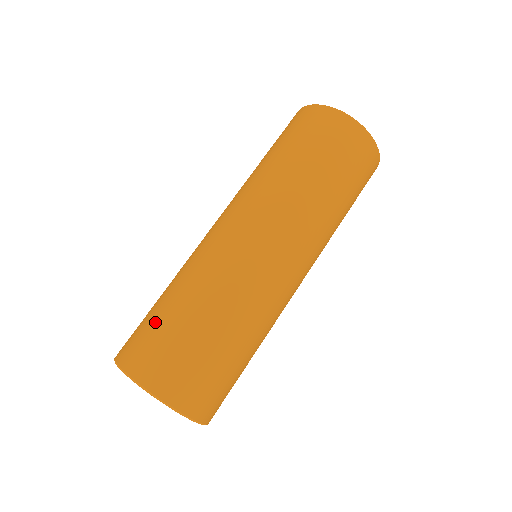
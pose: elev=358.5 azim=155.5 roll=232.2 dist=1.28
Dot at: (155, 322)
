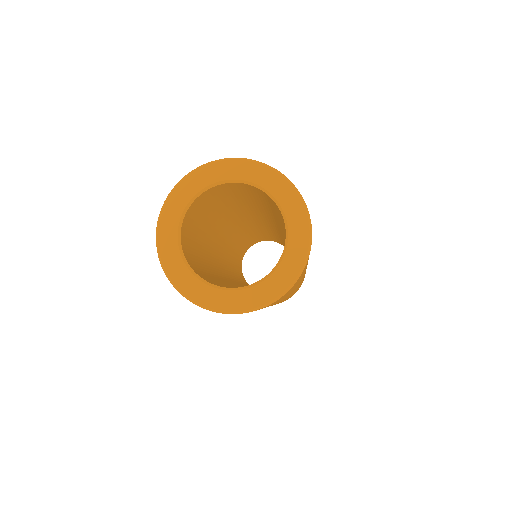
Dot at: occluded
